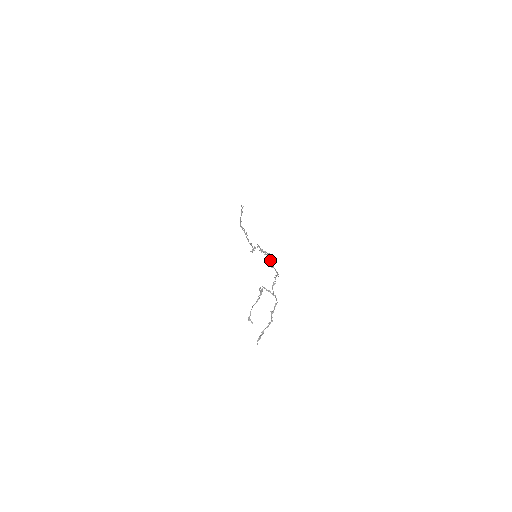
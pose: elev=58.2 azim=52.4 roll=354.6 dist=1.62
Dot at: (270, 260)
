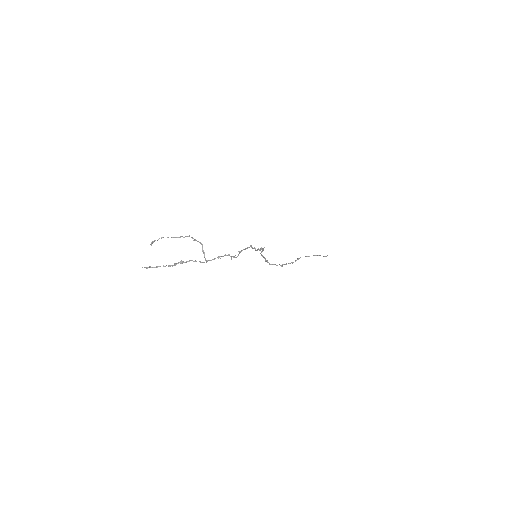
Dot at: (245, 248)
